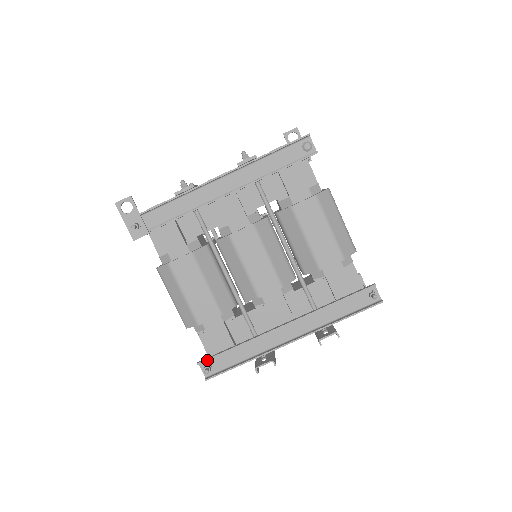
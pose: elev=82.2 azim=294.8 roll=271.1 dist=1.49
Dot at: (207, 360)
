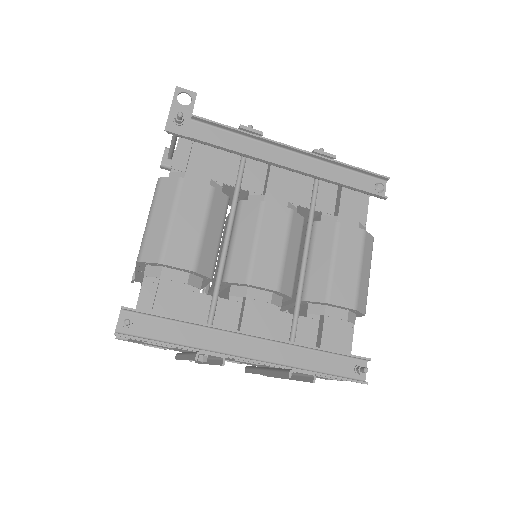
Dot at: (137, 310)
